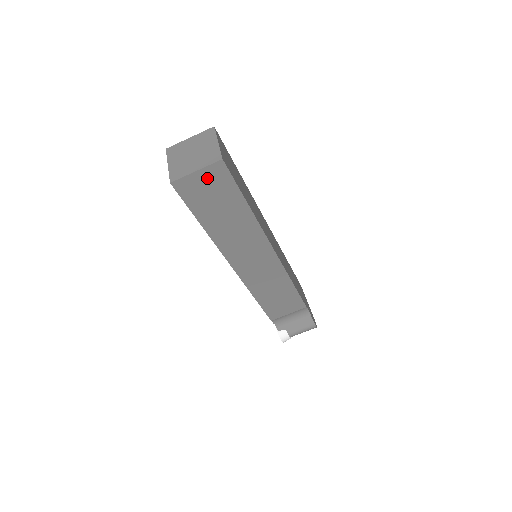
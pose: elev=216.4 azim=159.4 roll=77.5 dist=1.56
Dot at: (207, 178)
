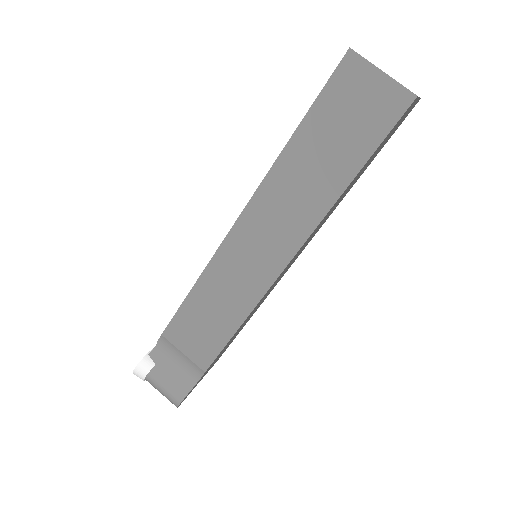
Dot at: (377, 94)
